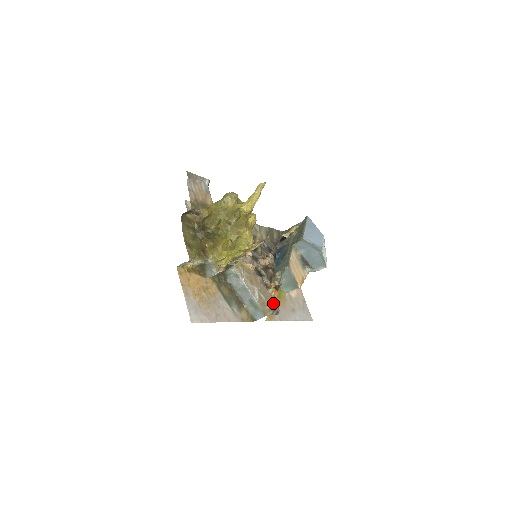
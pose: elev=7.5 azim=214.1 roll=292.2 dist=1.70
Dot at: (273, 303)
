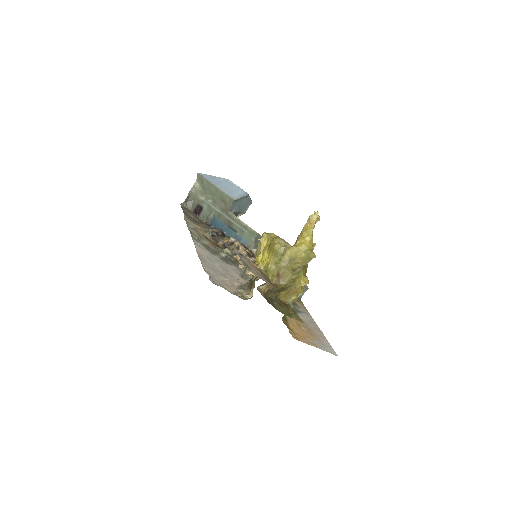
Dot at: occluded
